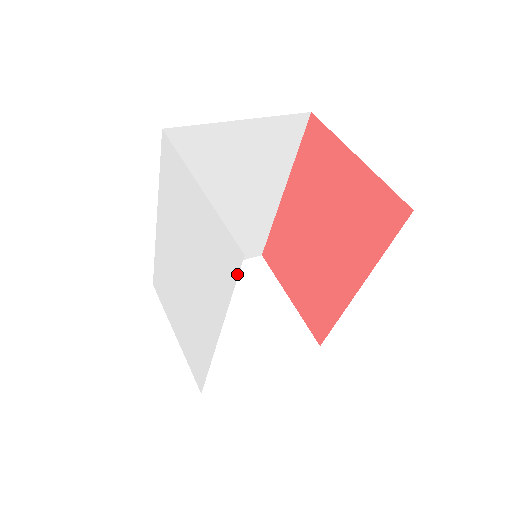
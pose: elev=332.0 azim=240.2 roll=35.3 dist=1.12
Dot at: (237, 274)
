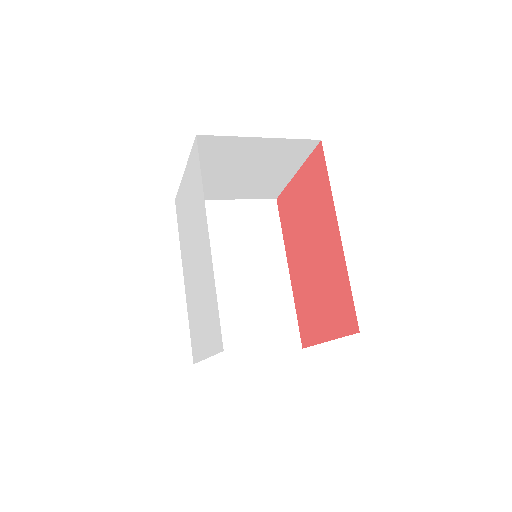
Dot at: (198, 154)
